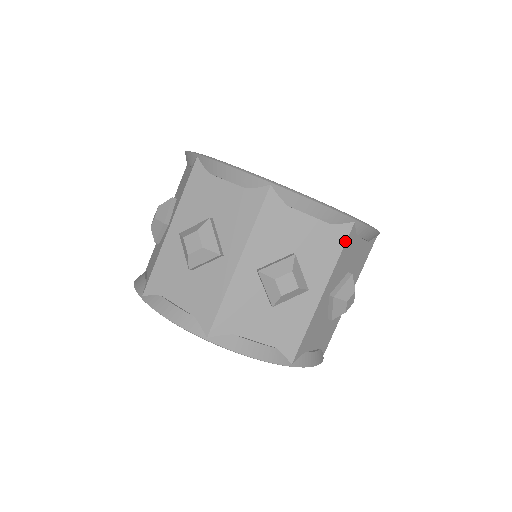
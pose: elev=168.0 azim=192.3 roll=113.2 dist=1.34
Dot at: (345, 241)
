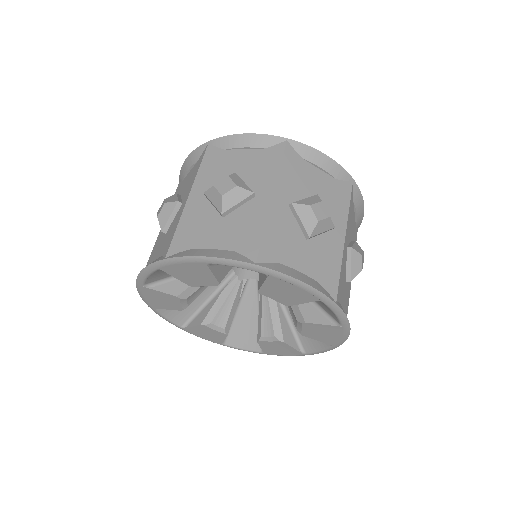
Dot at: (350, 195)
